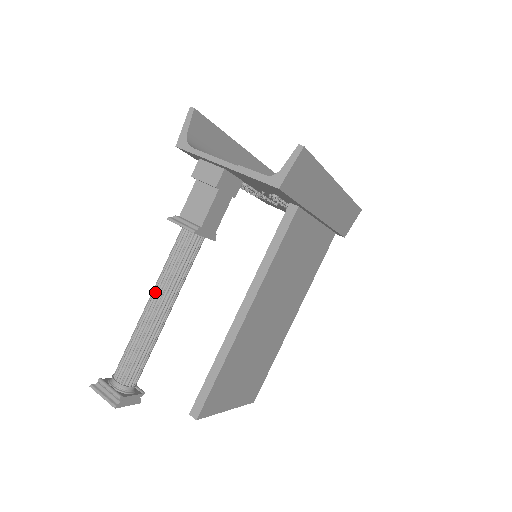
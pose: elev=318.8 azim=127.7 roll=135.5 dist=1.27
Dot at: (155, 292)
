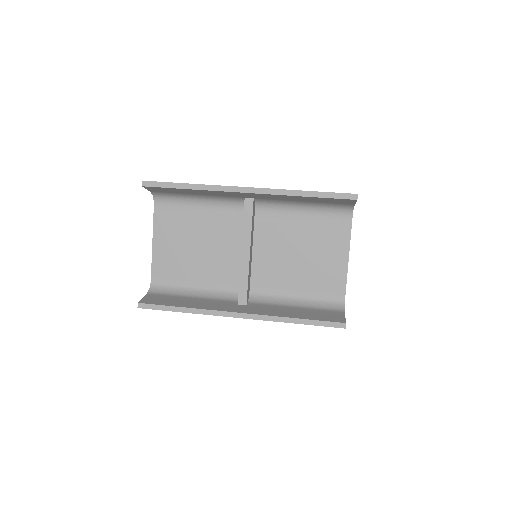
Dot at: occluded
